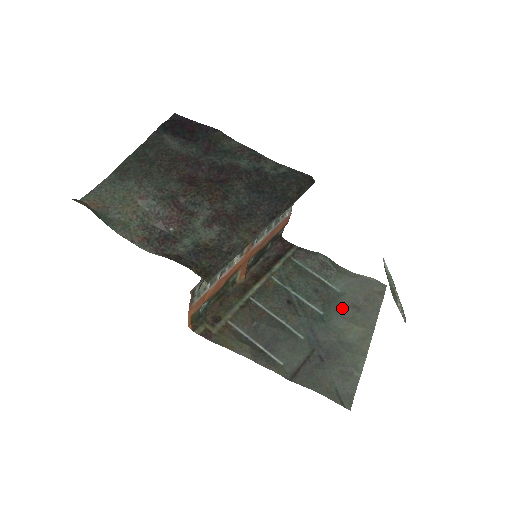
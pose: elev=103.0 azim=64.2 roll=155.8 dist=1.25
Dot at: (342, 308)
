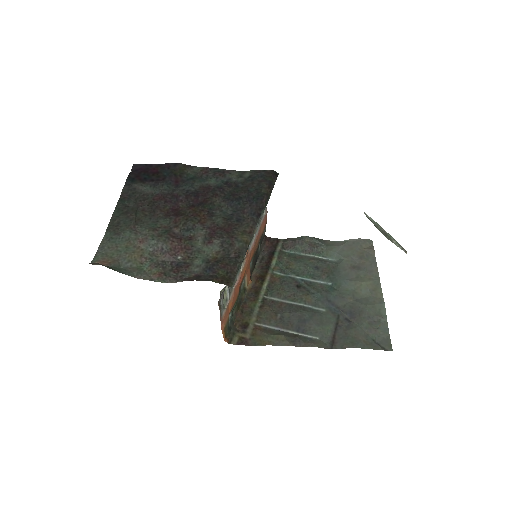
Dot at: (345, 273)
